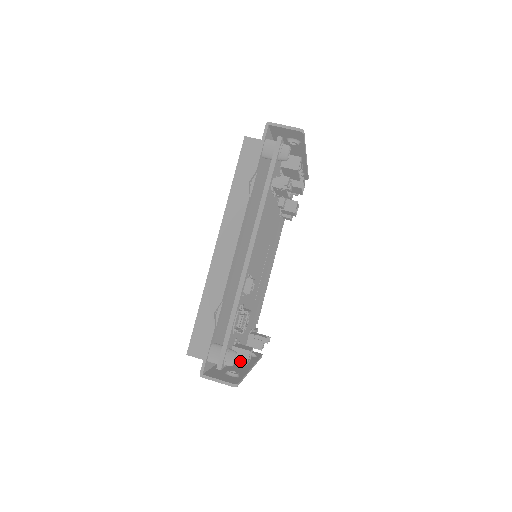
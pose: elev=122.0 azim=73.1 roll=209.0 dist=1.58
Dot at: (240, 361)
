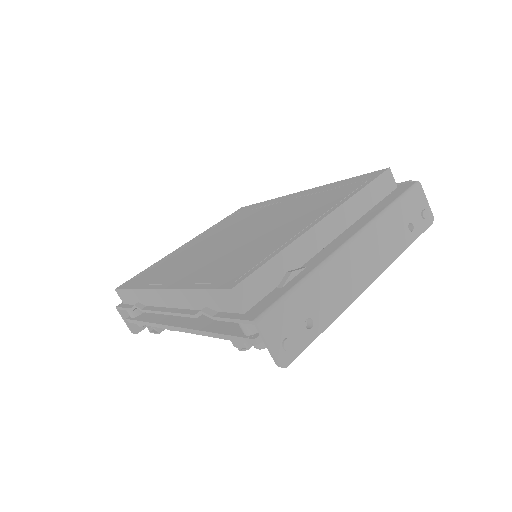
Dot at: occluded
